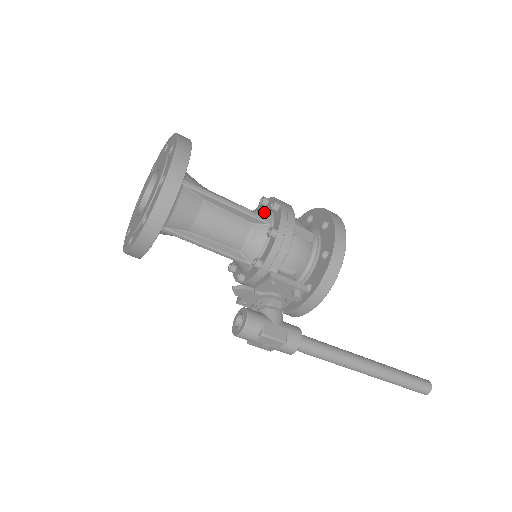
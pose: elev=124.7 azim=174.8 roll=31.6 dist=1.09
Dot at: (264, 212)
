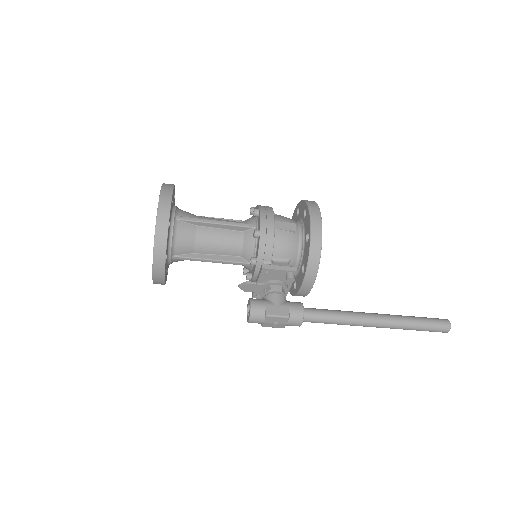
Dot at: (251, 220)
